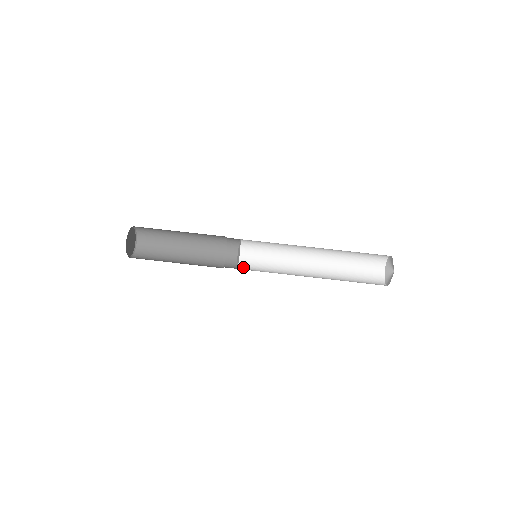
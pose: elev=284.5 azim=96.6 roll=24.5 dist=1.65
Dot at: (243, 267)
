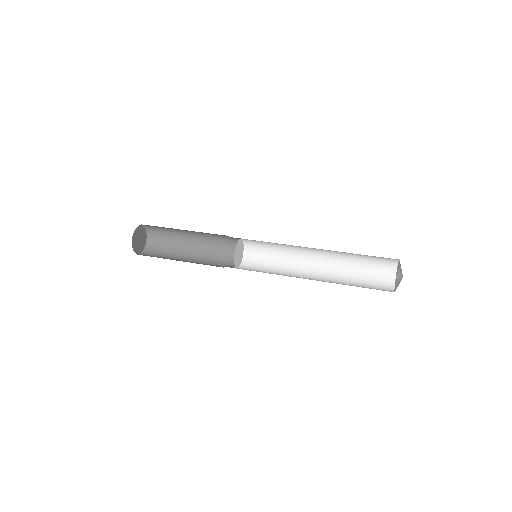
Dot at: occluded
